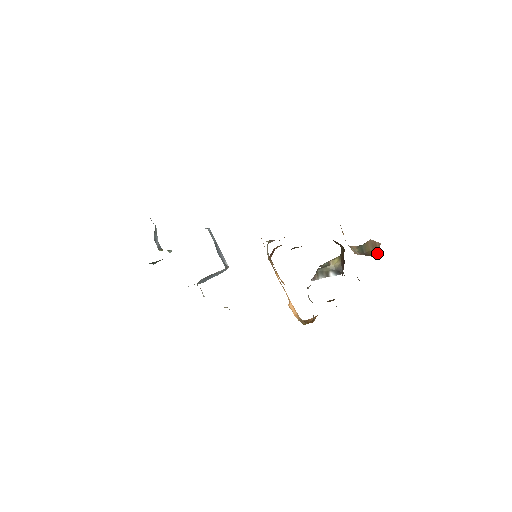
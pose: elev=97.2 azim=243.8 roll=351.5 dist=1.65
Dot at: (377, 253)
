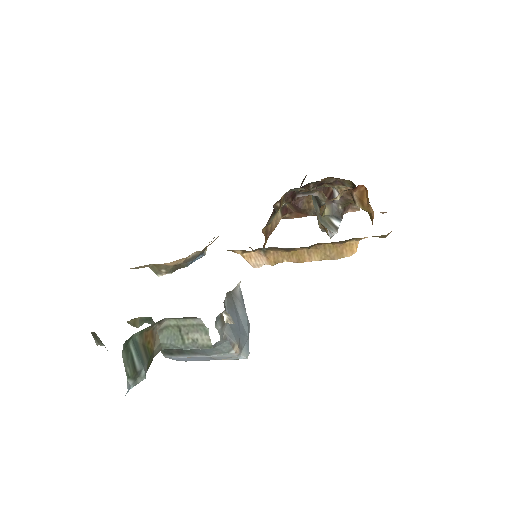
Dot at: occluded
